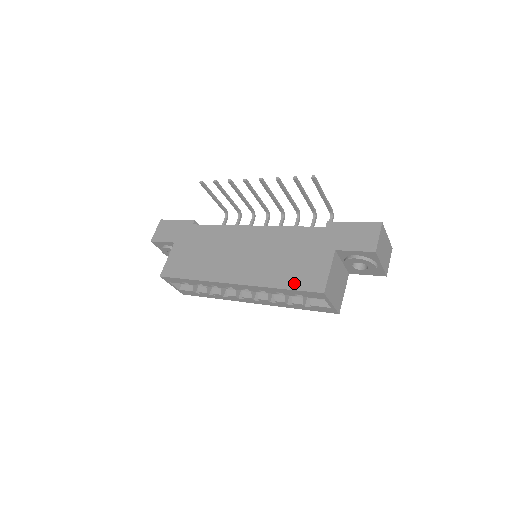
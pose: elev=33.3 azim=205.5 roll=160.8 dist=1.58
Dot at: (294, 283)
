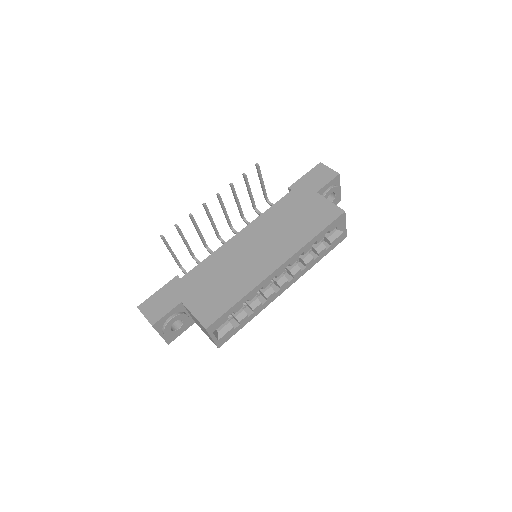
Dot at: (320, 225)
